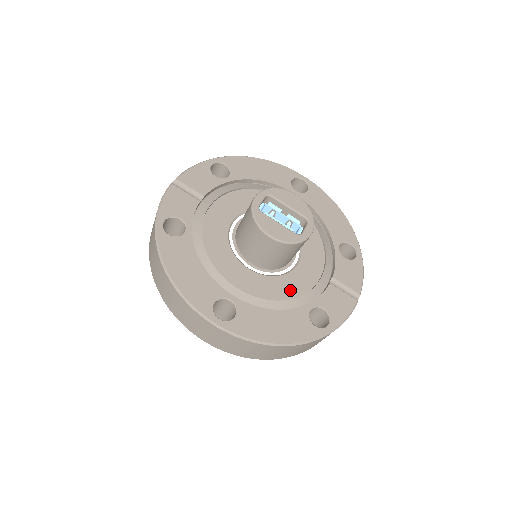
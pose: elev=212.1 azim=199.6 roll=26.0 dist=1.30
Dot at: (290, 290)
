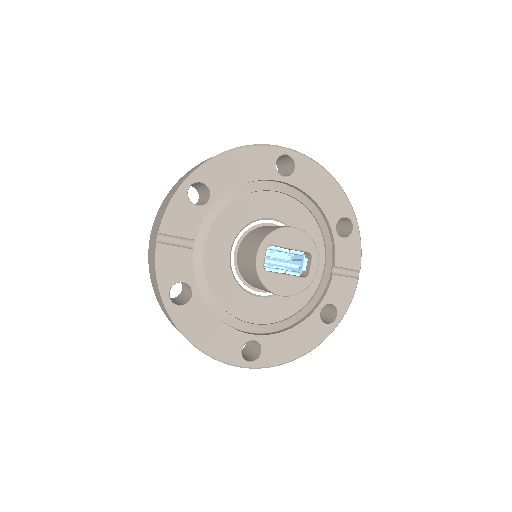
Dot at: (300, 299)
